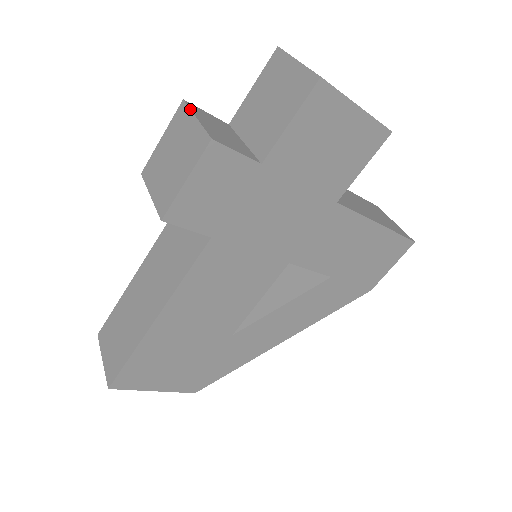
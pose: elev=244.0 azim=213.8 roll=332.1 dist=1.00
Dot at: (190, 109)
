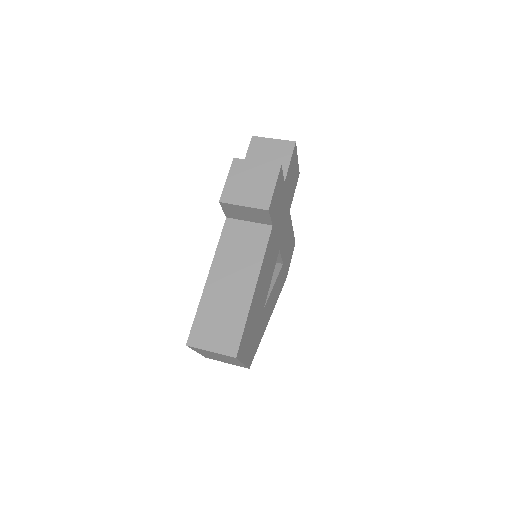
Dot at: occluded
